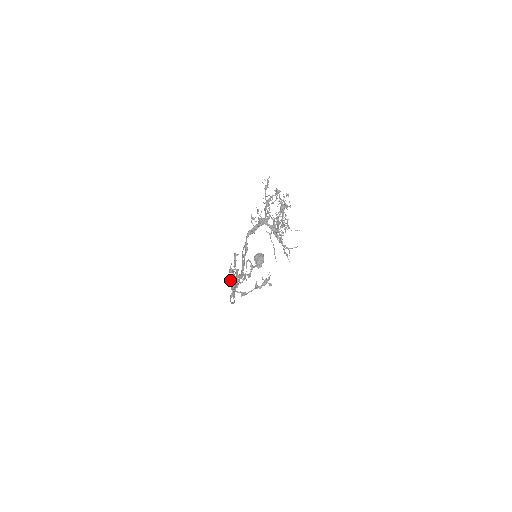
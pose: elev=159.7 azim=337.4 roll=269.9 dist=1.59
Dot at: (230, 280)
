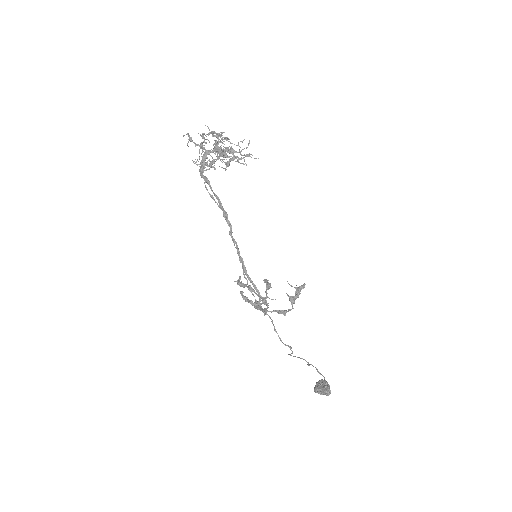
Dot at: (249, 301)
